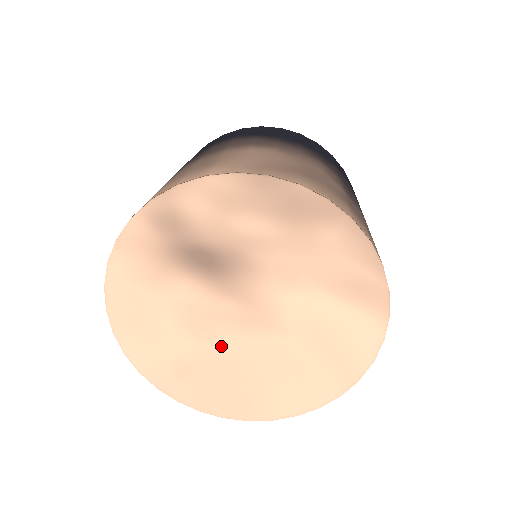
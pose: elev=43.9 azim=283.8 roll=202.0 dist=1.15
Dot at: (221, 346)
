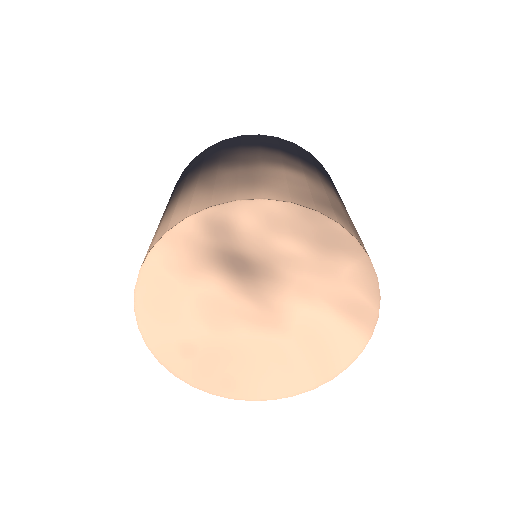
Dot at: (229, 336)
